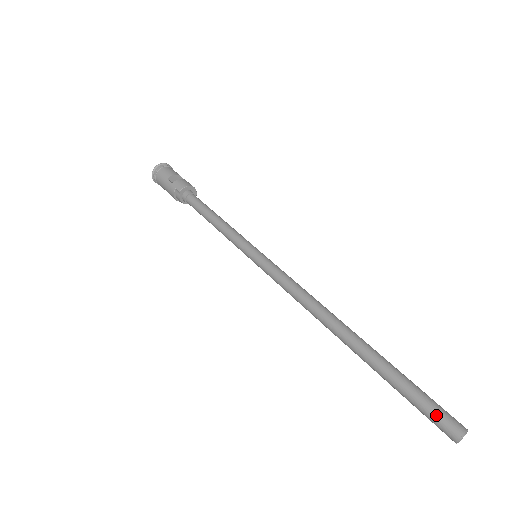
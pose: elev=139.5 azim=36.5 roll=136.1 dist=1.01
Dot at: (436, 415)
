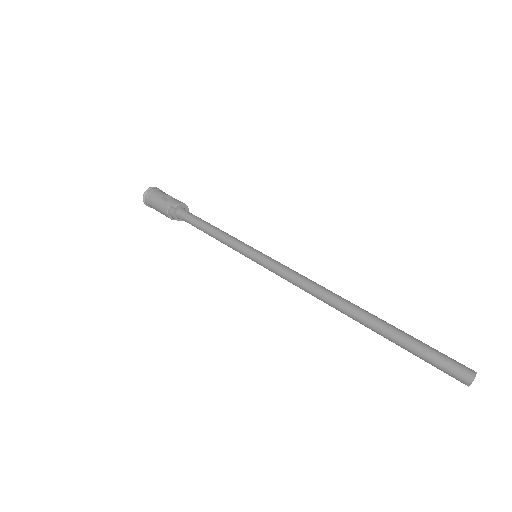
Dot at: (447, 363)
